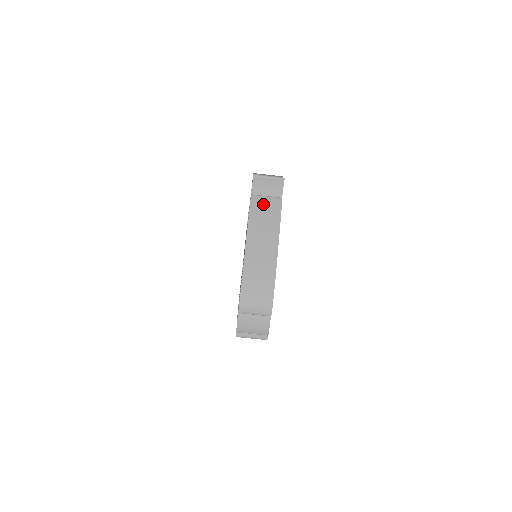
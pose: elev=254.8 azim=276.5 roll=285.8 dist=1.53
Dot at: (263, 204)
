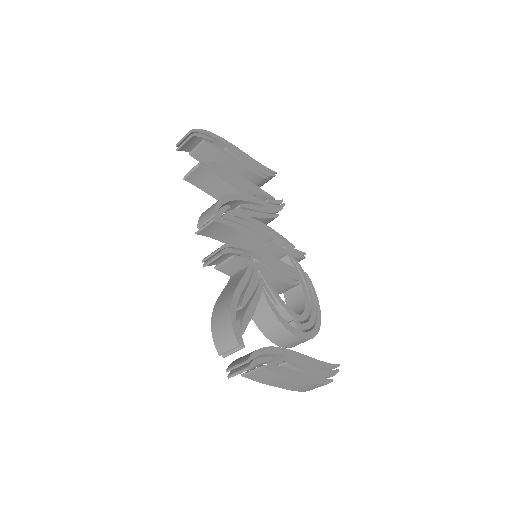
Dot at: (256, 375)
